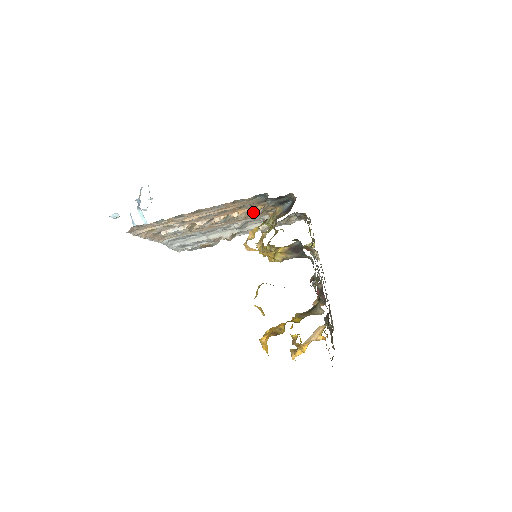
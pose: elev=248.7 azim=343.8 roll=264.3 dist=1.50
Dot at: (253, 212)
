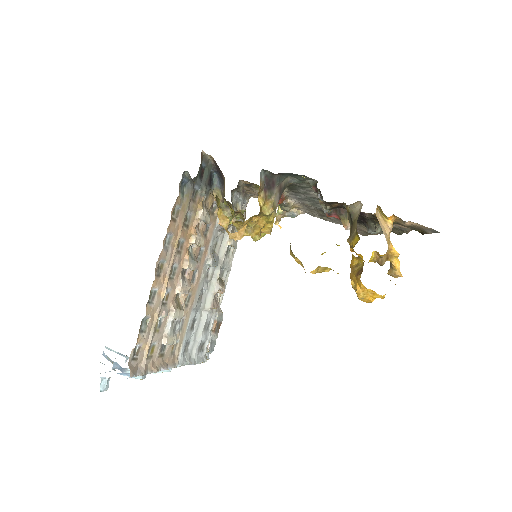
Dot at: (201, 218)
